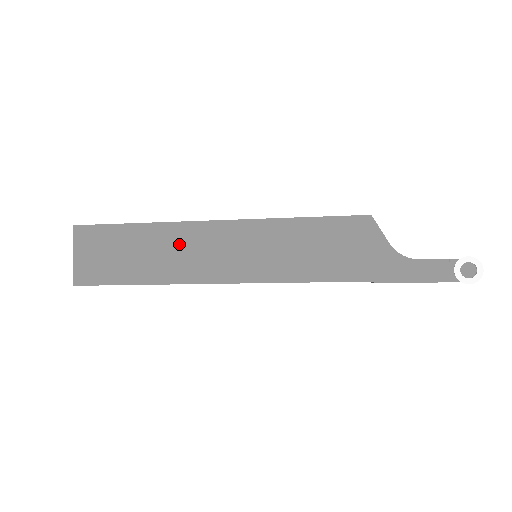
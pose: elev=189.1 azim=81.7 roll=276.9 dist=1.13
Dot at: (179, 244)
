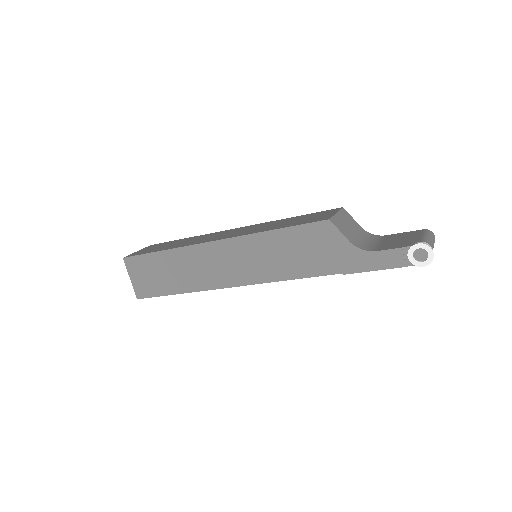
Dot at: (194, 262)
